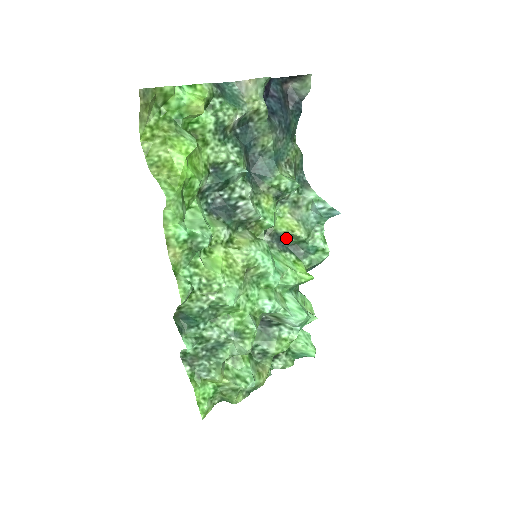
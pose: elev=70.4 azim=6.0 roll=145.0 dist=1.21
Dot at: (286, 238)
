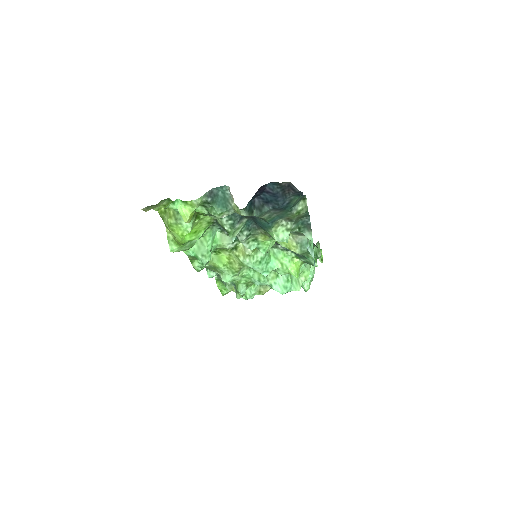
Dot at: occluded
